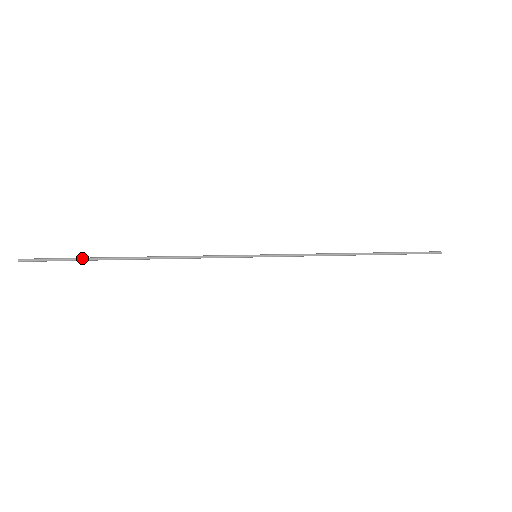
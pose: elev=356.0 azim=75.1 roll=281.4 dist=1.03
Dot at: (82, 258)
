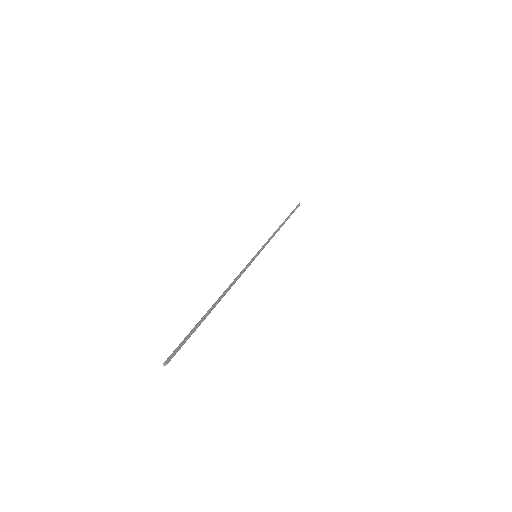
Dot at: occluded
